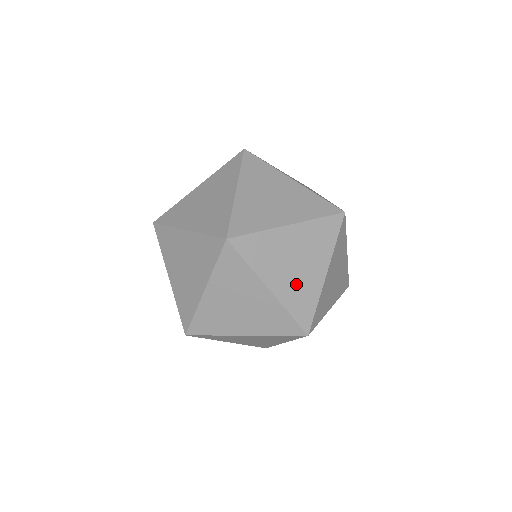
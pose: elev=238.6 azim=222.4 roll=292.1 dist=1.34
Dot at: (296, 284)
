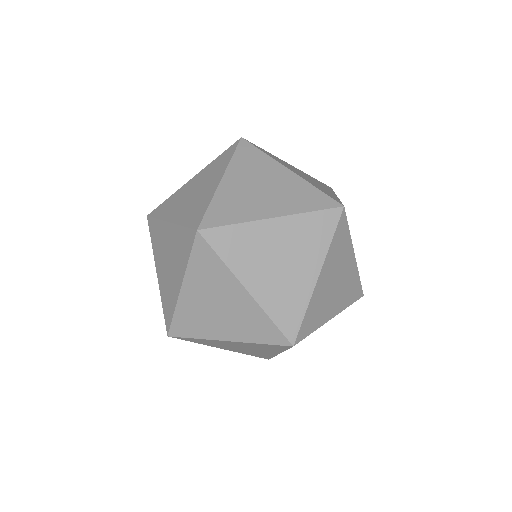
Dot at: (192, 204)
